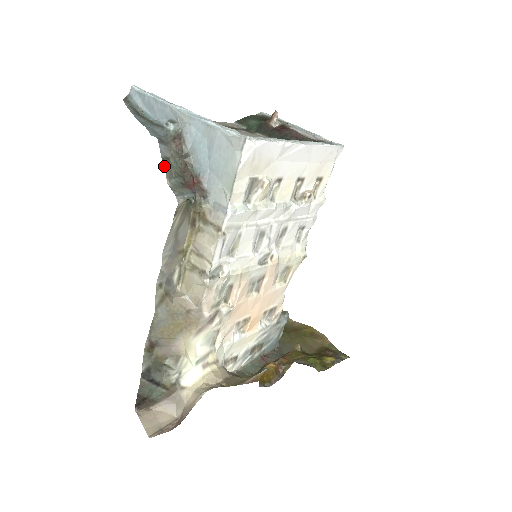
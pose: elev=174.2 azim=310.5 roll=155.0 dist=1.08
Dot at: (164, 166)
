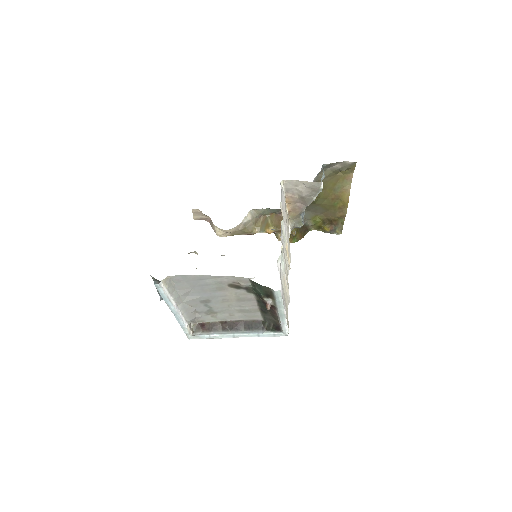
Dot at: occluded
